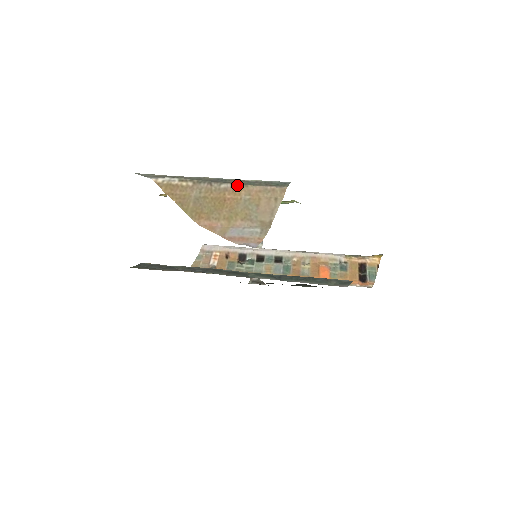
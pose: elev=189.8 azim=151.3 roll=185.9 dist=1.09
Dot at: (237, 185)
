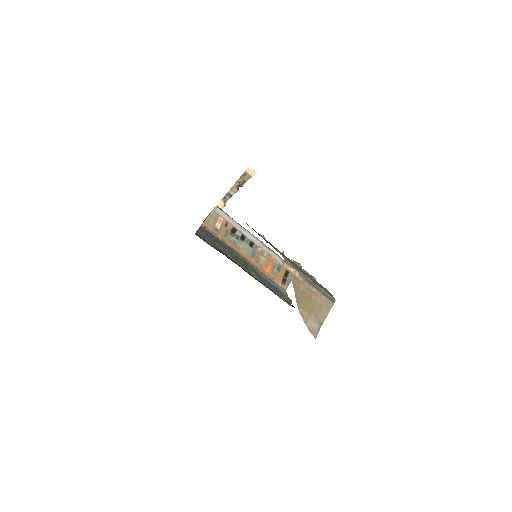
Dot at: (318, 292)
